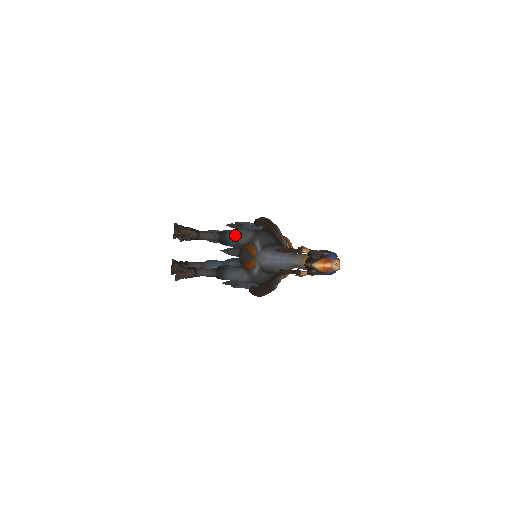
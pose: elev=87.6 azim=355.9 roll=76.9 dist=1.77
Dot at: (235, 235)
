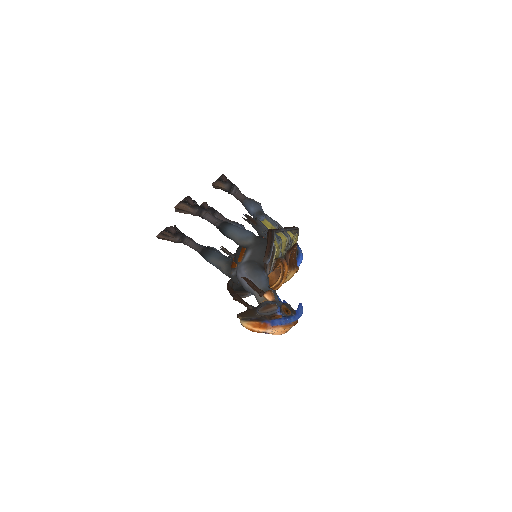
Dot at: (234, 233)
